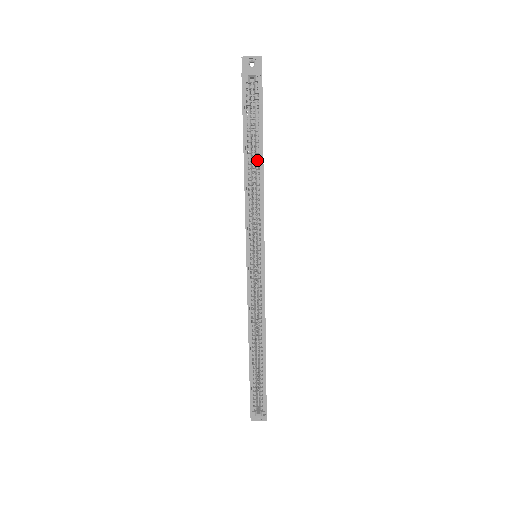
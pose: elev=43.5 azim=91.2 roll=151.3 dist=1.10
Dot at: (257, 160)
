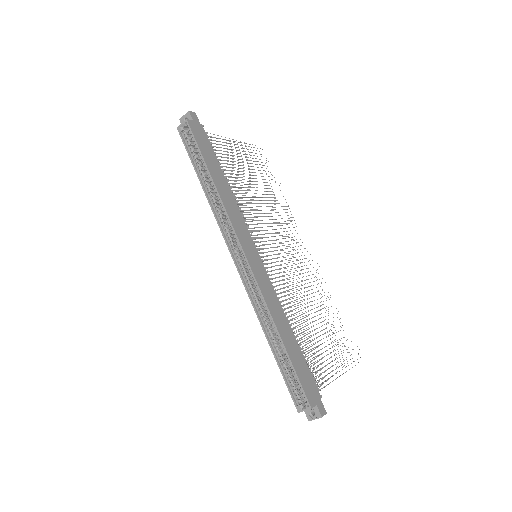
Dot at: (208, 177)
